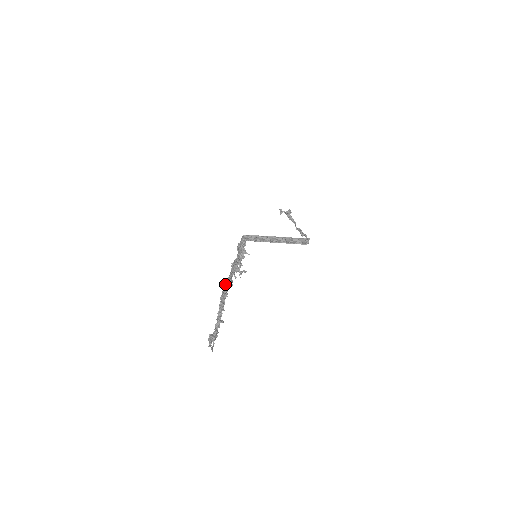
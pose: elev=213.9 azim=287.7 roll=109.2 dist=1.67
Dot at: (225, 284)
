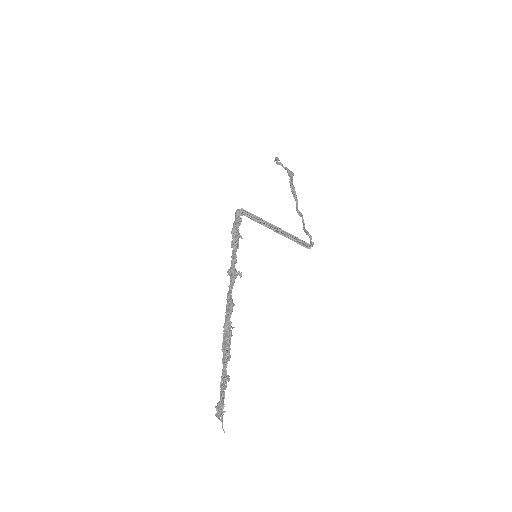
Dot at: (229, 313)
